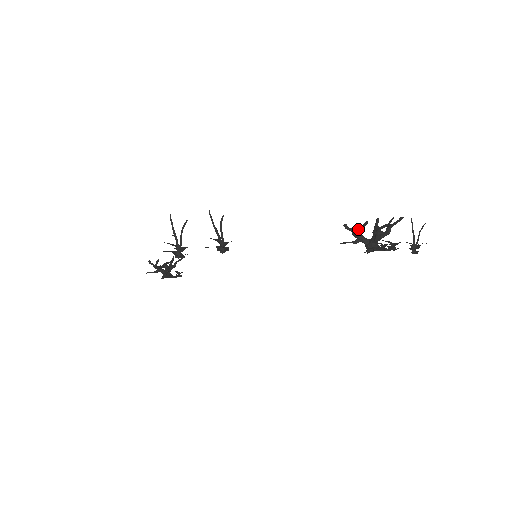
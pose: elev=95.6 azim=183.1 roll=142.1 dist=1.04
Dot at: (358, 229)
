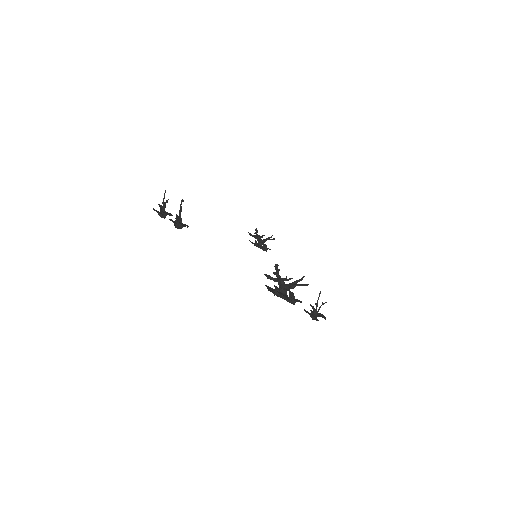
Dot at: (276, 271)
